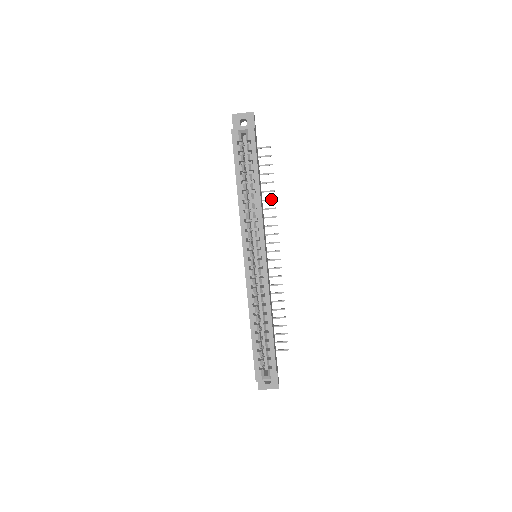
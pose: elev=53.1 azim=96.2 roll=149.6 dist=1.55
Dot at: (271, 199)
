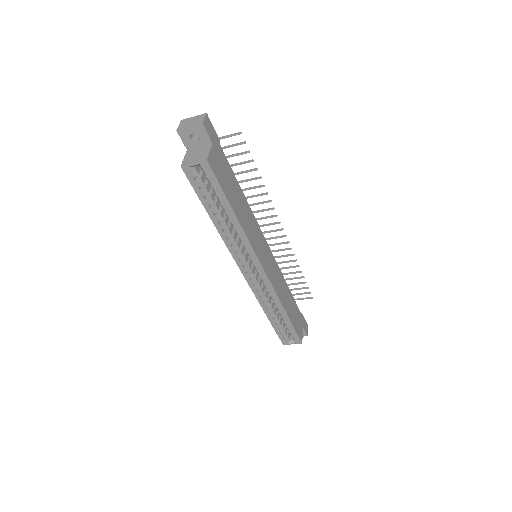
Dot at: (259, 186)
